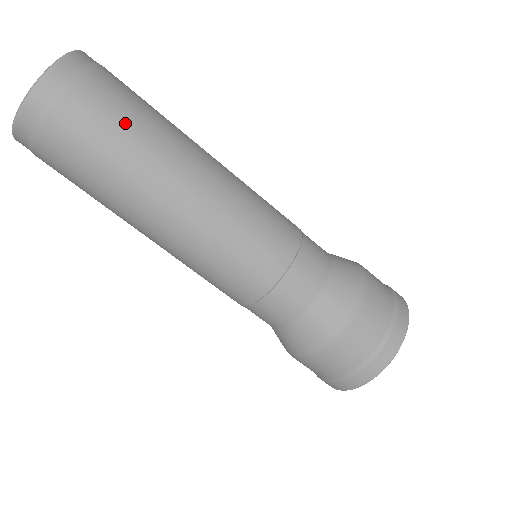
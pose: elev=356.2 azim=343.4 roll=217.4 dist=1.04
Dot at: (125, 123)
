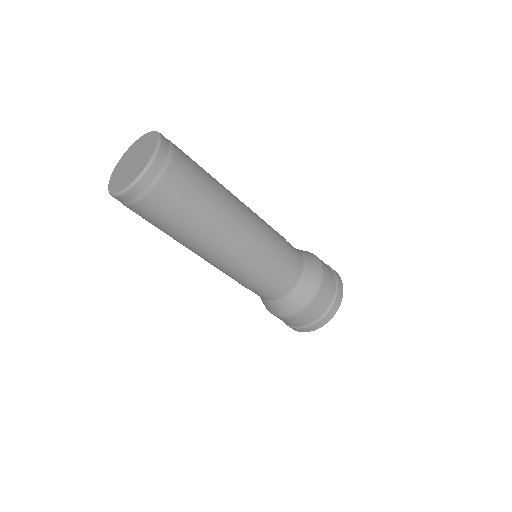
Dot at: (201, 179)
